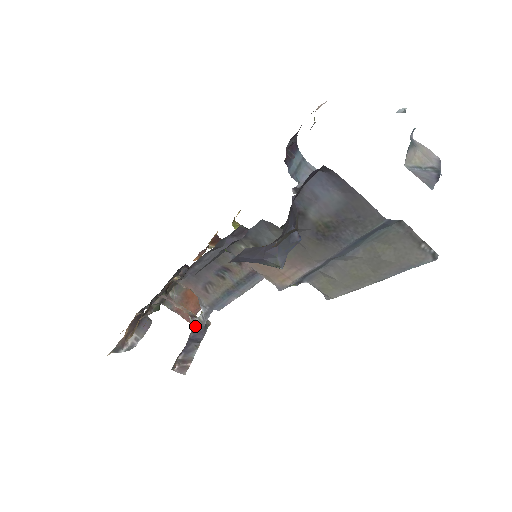
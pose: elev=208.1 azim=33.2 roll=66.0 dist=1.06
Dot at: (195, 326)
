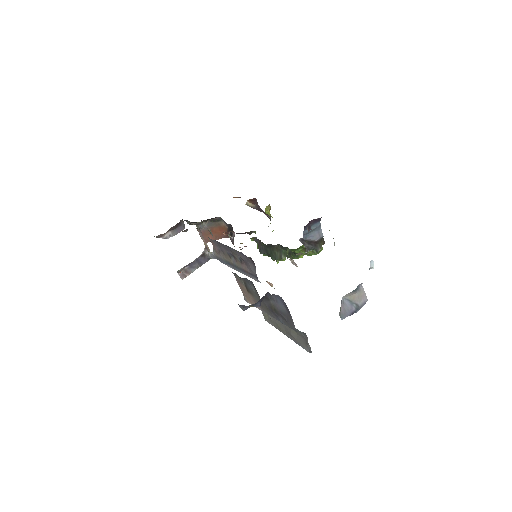
Dot at: (204, 254)
